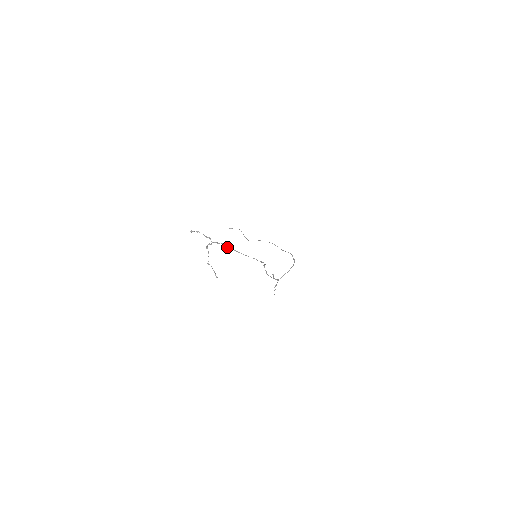
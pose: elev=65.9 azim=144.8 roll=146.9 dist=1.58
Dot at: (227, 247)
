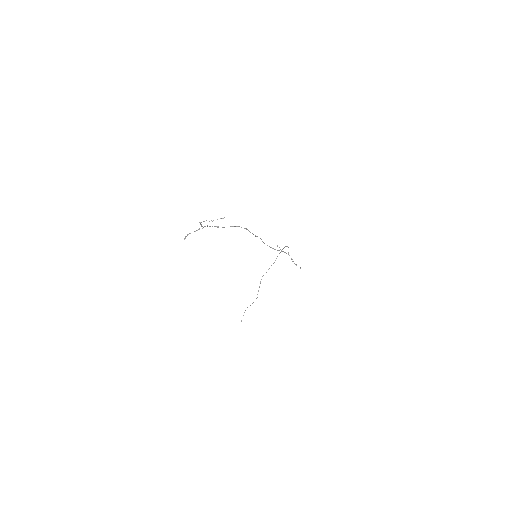
Dot at: (217, 227)
